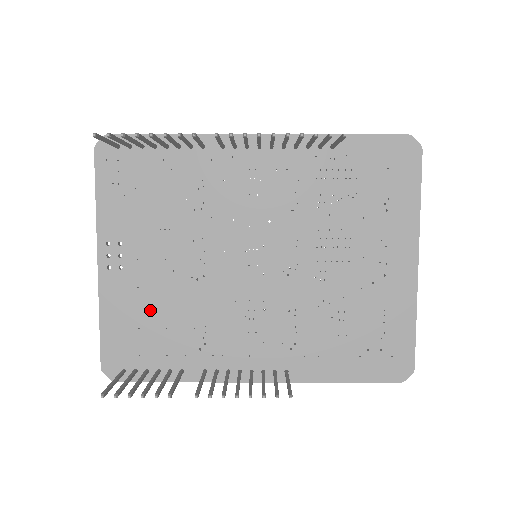
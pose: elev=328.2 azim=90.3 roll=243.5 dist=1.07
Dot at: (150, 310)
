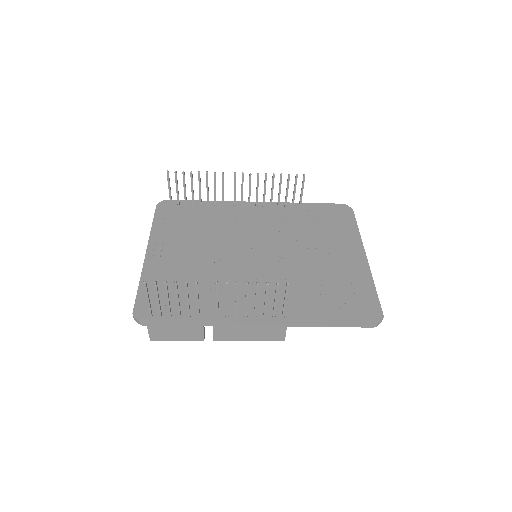
Dot at: (179, 278)
